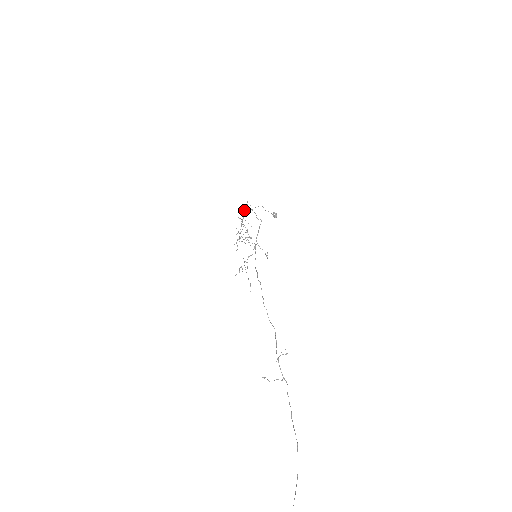
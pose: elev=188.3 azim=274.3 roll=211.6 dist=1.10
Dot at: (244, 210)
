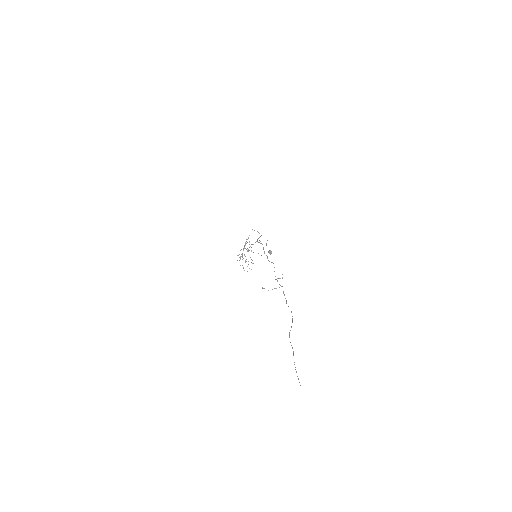
Dot at: occluded
